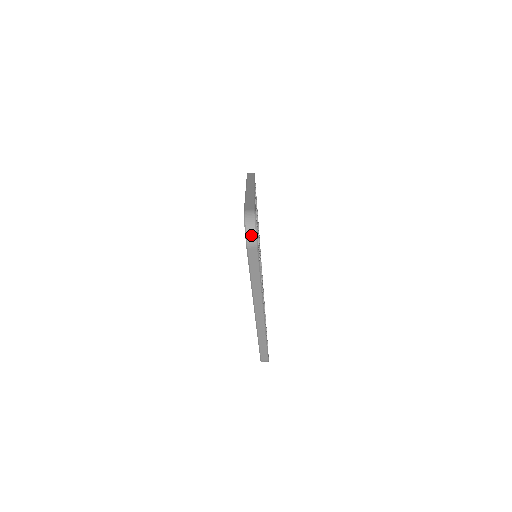
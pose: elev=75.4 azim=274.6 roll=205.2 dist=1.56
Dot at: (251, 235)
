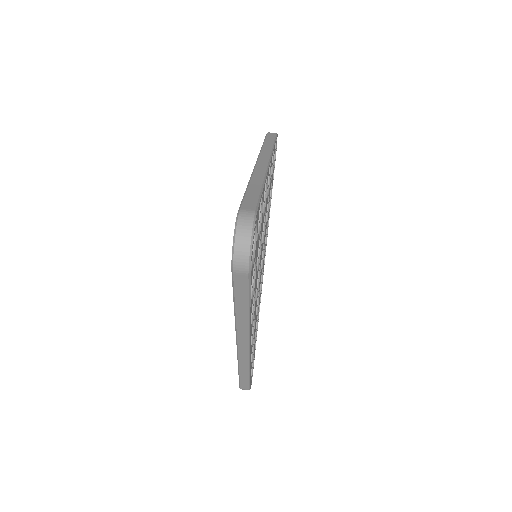
Dot at: (241, 255)
